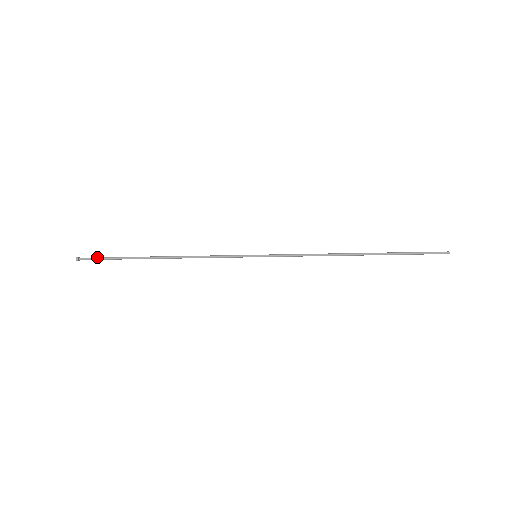
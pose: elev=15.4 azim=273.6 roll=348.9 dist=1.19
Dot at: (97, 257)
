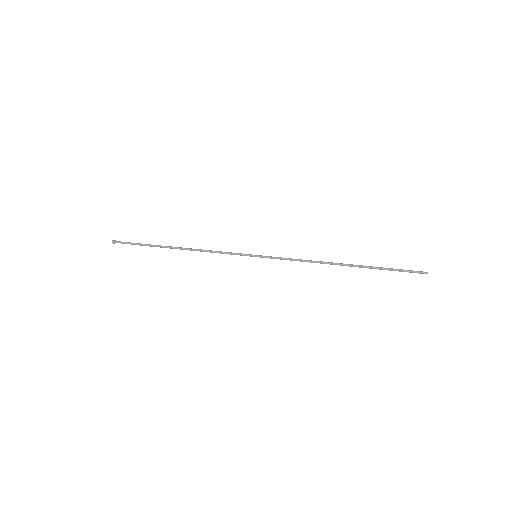
Dot at: (128, 242)
